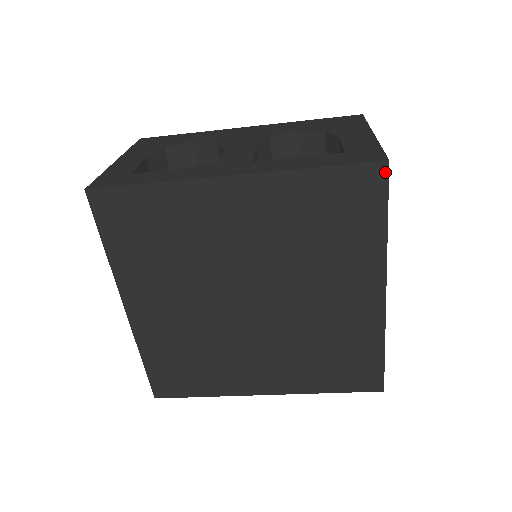
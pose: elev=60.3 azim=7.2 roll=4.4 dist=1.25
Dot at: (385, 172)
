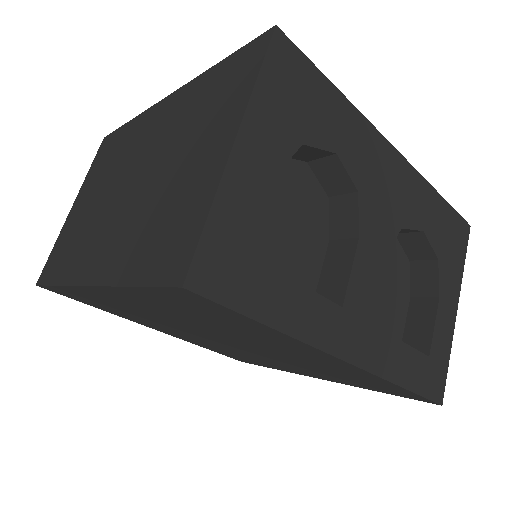
Dot at: (429, 402)
